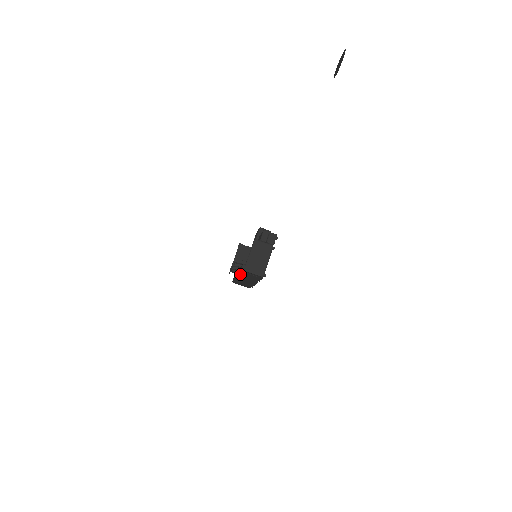
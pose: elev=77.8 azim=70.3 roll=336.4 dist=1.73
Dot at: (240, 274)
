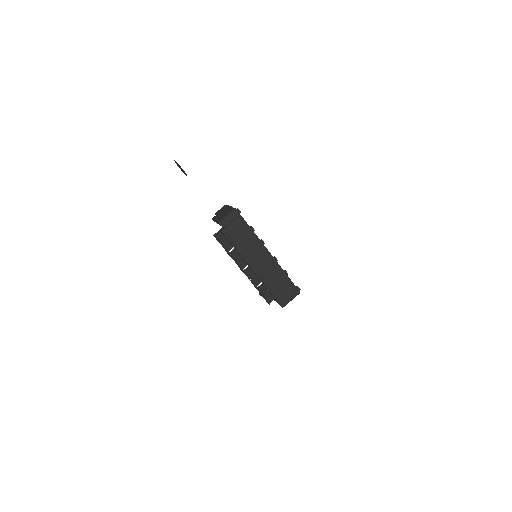
Dot at: (236, 247)
